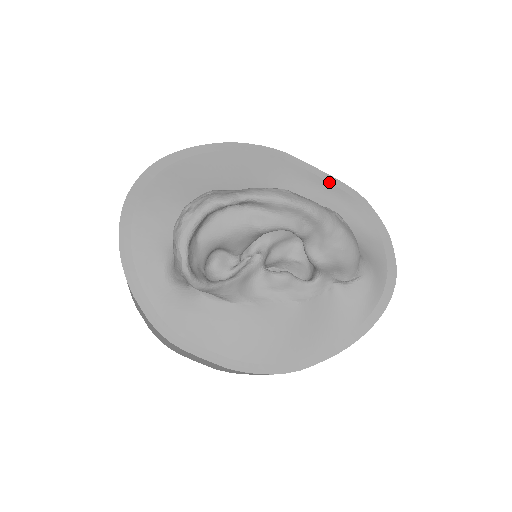
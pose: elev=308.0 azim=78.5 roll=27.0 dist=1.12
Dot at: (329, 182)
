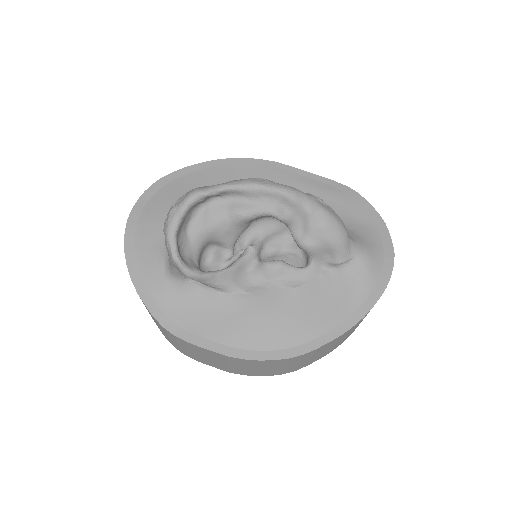
Dot at: (320, 182)
